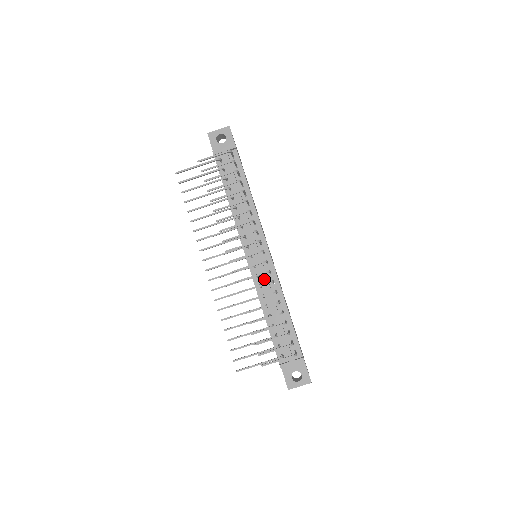
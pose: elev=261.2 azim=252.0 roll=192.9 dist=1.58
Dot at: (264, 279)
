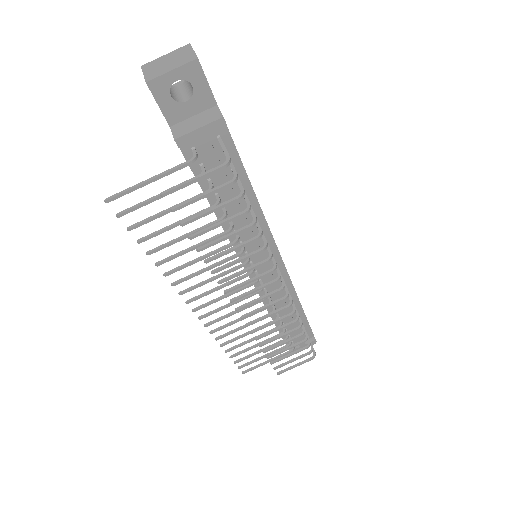
Dot at: occluded
